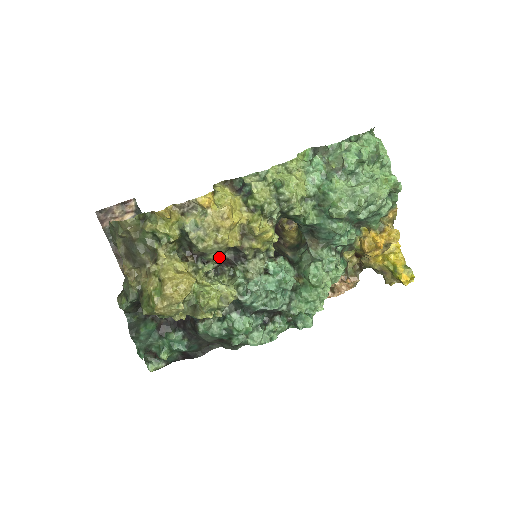
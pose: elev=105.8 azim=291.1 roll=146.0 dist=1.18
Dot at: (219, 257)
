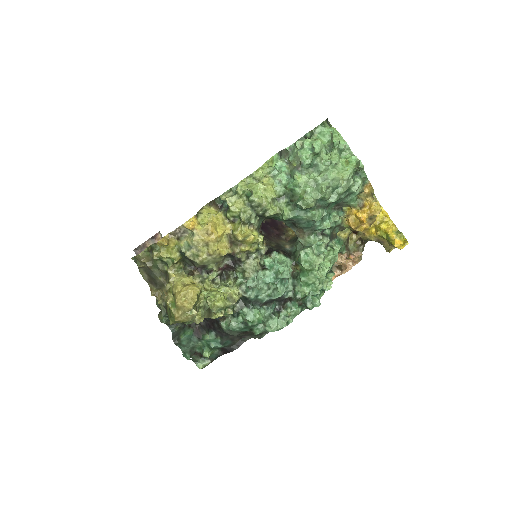
Dot at: (219, 265)
